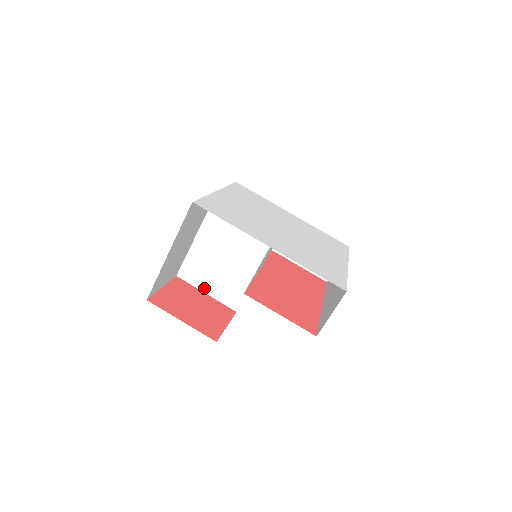
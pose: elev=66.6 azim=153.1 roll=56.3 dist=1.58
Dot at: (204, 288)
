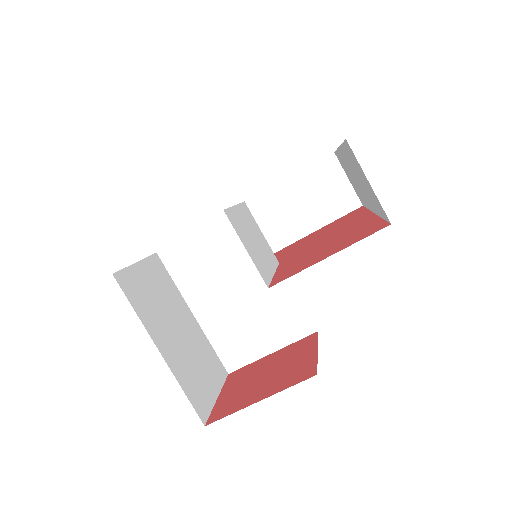
Dot at: (263, 351)
